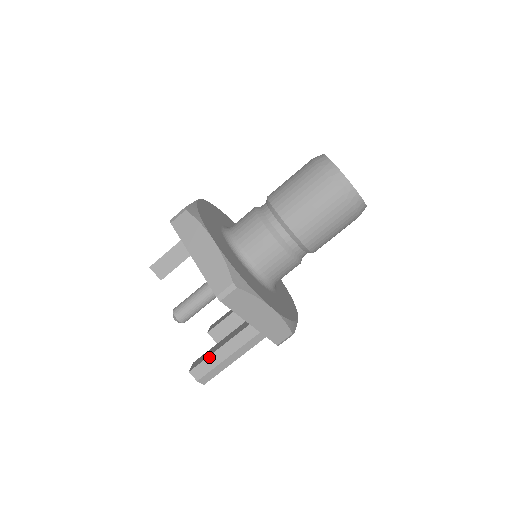
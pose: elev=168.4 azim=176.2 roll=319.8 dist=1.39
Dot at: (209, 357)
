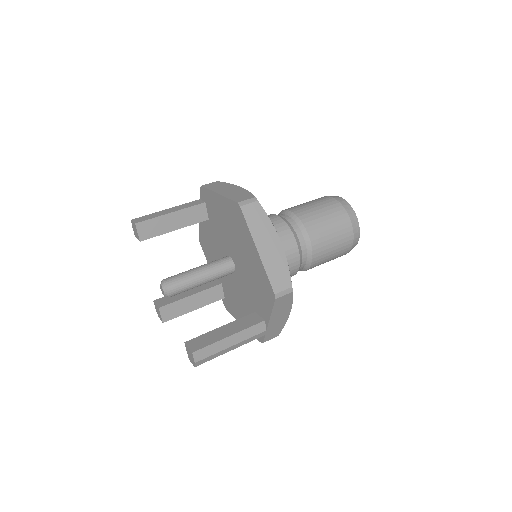
Dot at: (217, 342)
